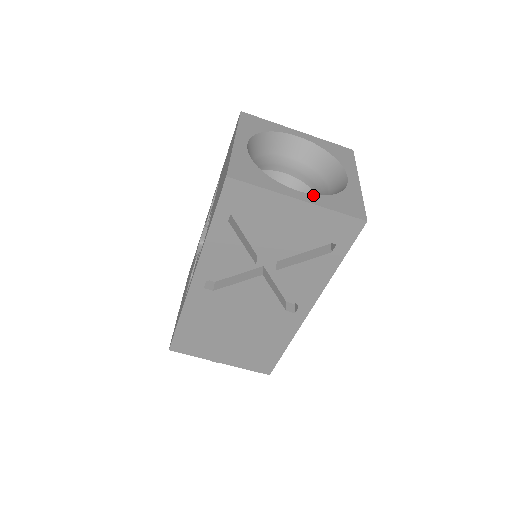
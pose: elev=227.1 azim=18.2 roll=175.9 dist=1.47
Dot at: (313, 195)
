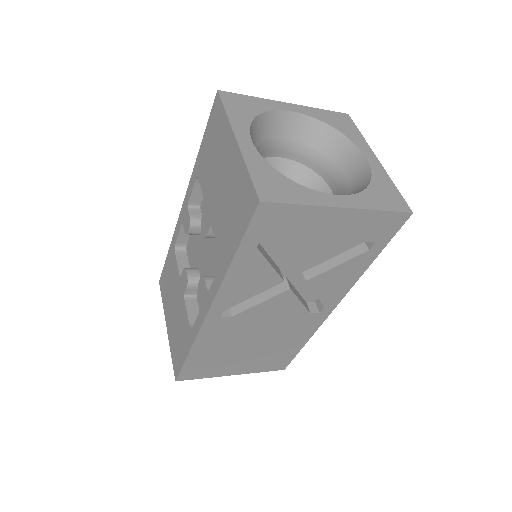
Dot at: (352, 195)
